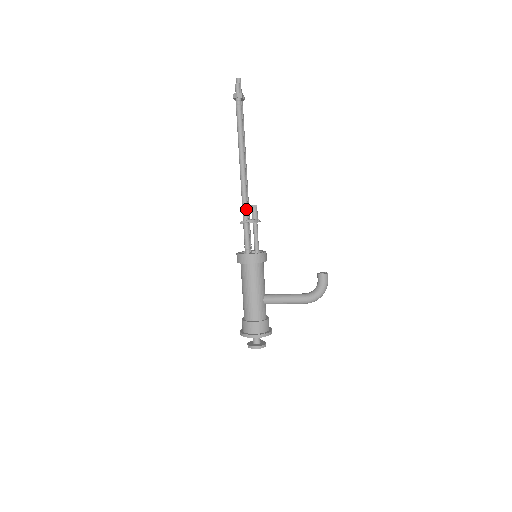
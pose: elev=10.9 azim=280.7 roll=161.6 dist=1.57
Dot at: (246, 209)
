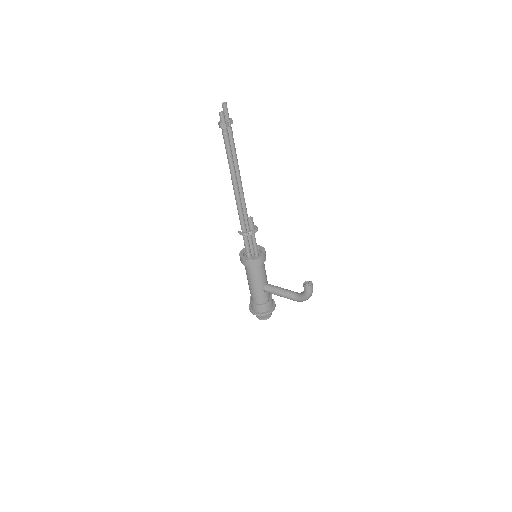
Dot at: (242, 222)
